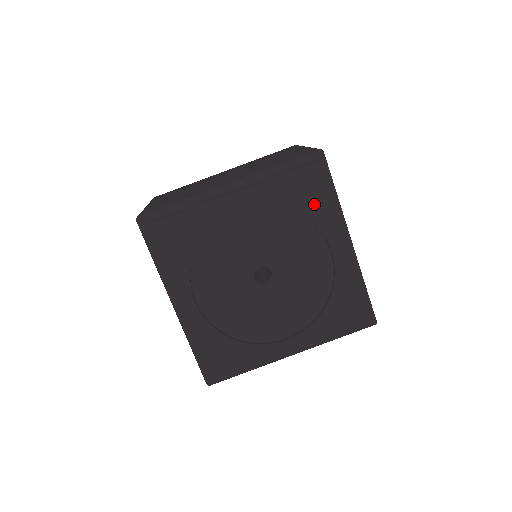
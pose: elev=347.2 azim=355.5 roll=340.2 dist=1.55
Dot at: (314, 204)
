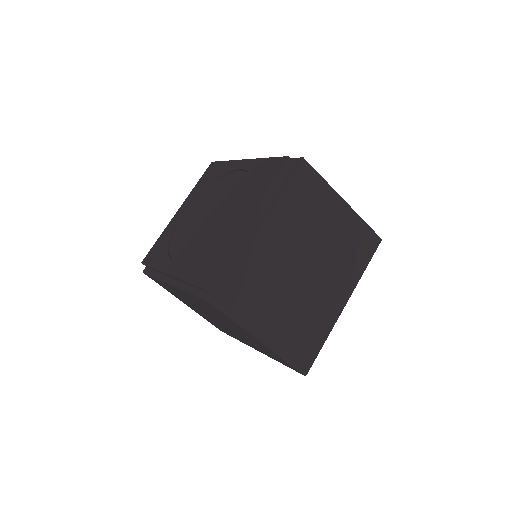
Dot at: (218, 171)
